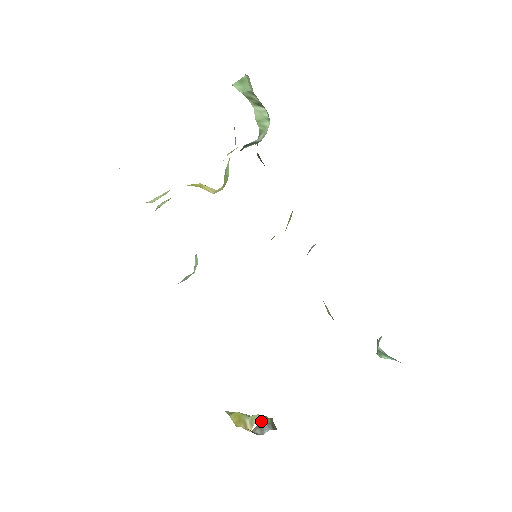
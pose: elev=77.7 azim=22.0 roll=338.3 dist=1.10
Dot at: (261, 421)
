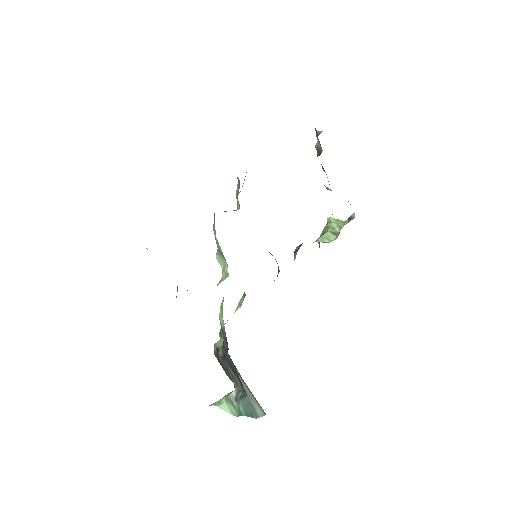
Dot at: occluded
